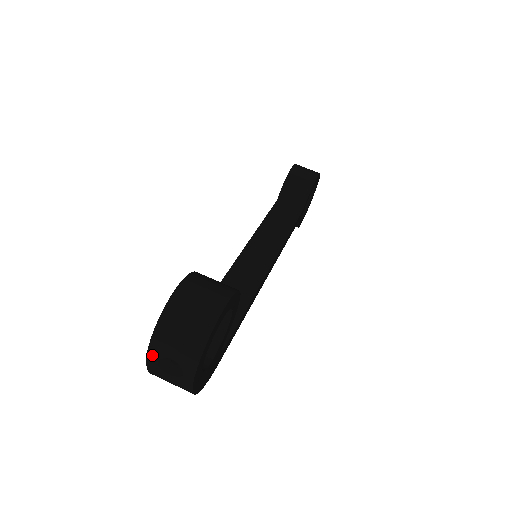
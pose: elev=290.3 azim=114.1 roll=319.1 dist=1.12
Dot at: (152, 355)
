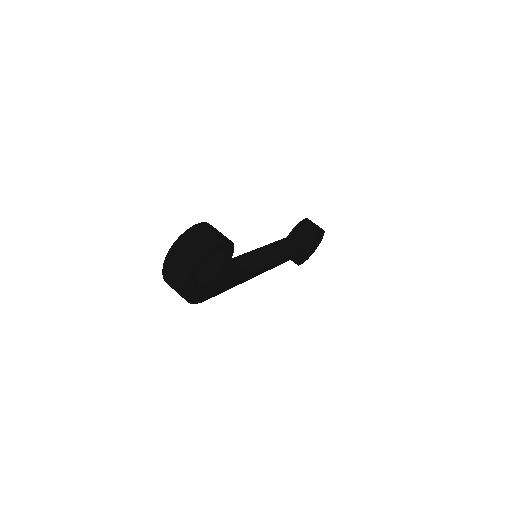
Dot at: (169, 256)
